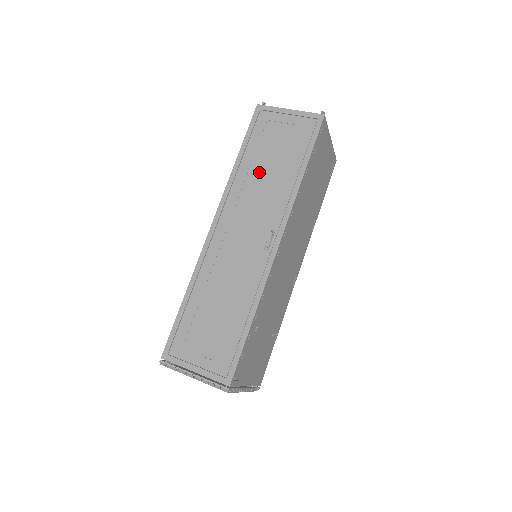
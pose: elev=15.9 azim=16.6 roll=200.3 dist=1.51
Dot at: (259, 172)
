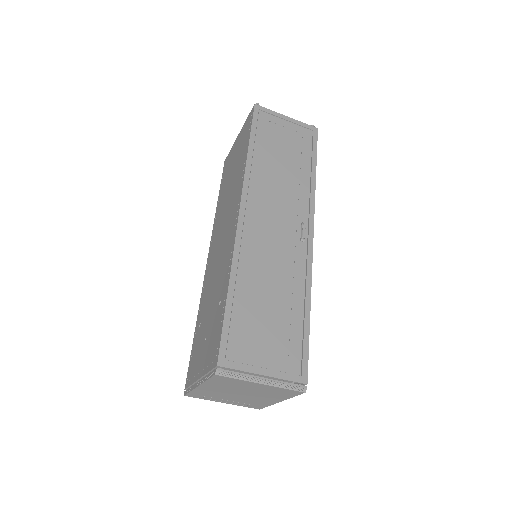
Dot at: (274, 167)
